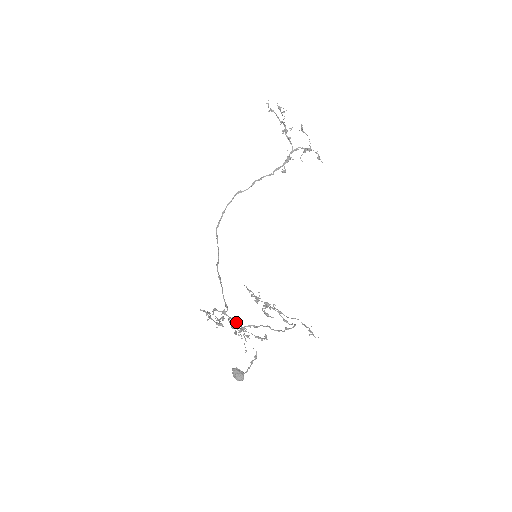
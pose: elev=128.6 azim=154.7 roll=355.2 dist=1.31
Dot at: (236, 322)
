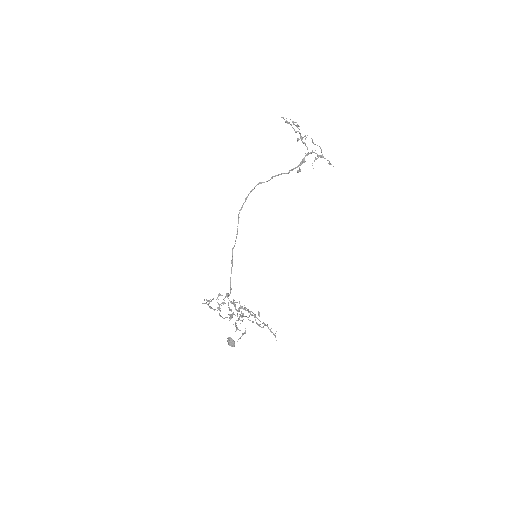
Dot at: (234, 305)
